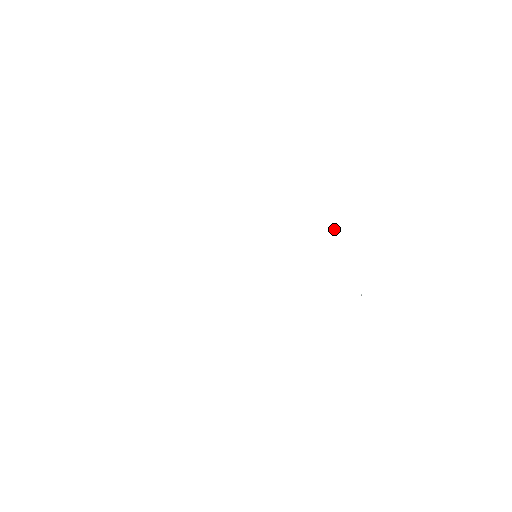
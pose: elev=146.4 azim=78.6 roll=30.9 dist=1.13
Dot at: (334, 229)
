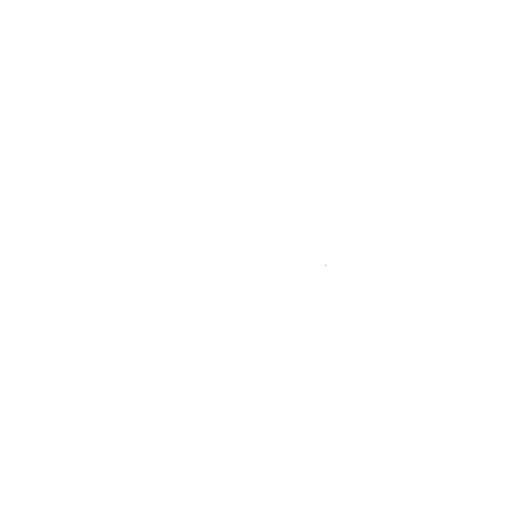
Dot at: occluded
